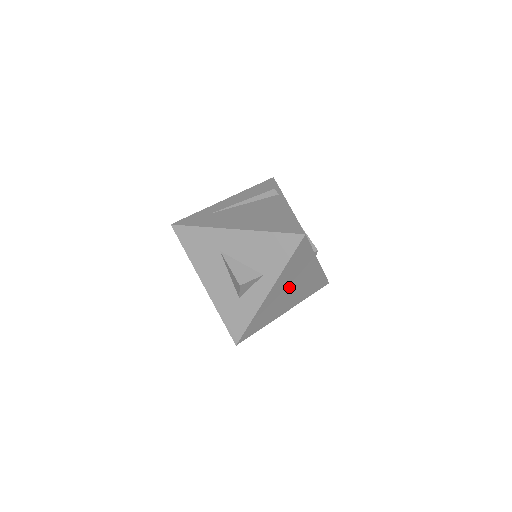
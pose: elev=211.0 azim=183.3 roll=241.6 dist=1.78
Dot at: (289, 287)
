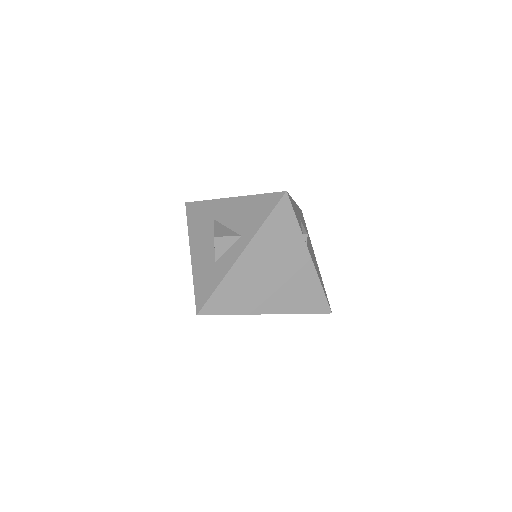
Dot at: (270, 268)
